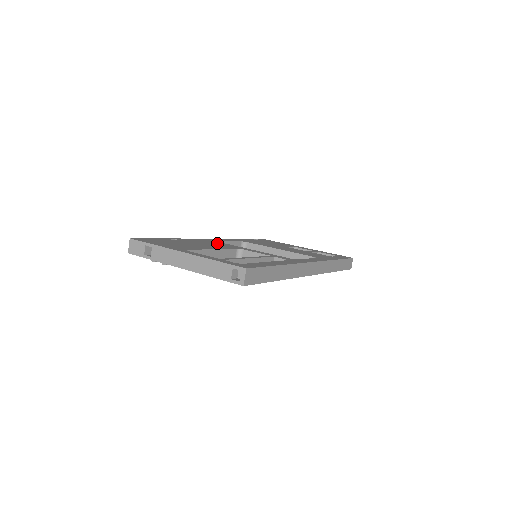
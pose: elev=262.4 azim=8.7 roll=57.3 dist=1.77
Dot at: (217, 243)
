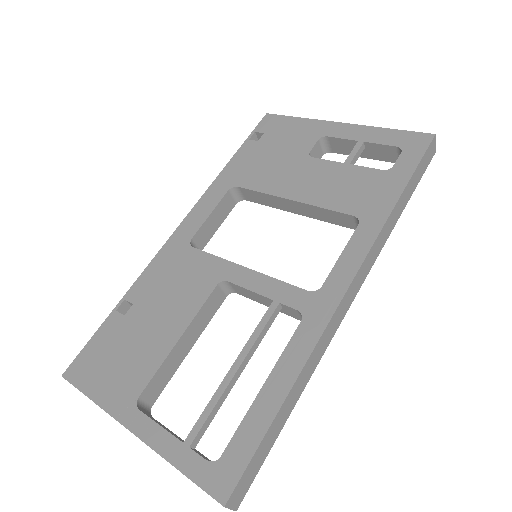
Dot at: (187, 266)
